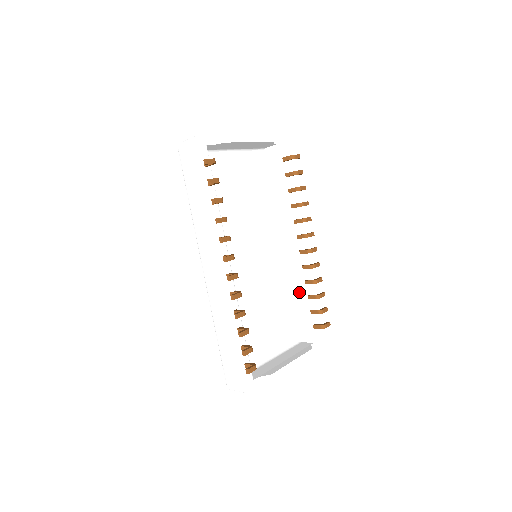
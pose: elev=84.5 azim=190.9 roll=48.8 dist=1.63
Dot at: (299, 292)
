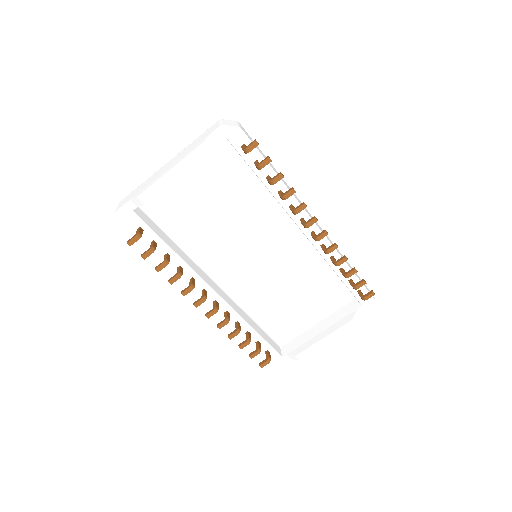
Dot at: occluded
